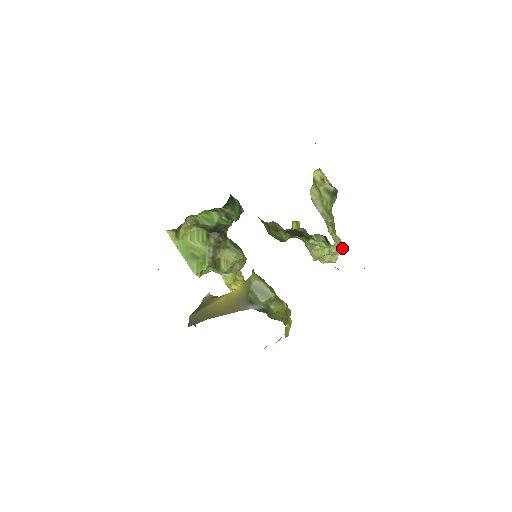
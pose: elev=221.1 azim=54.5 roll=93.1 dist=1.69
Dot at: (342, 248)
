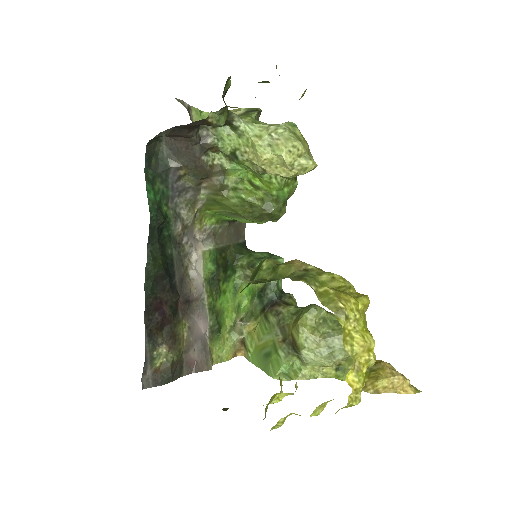
Dot at: (284, 124)
